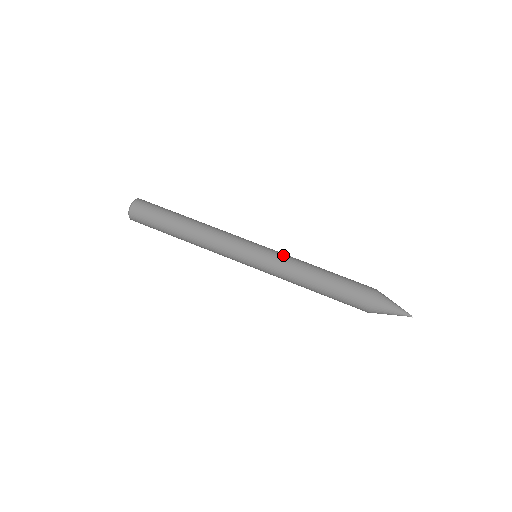
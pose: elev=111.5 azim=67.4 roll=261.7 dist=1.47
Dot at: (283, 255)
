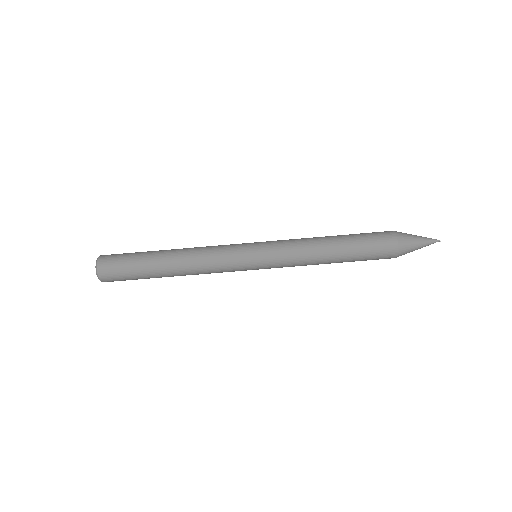
Dot at: (285, 246)
